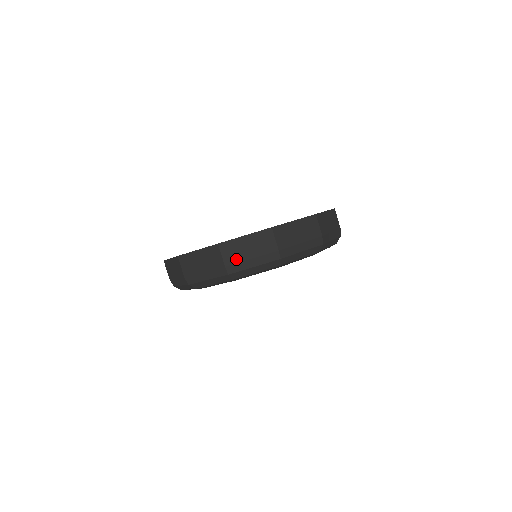
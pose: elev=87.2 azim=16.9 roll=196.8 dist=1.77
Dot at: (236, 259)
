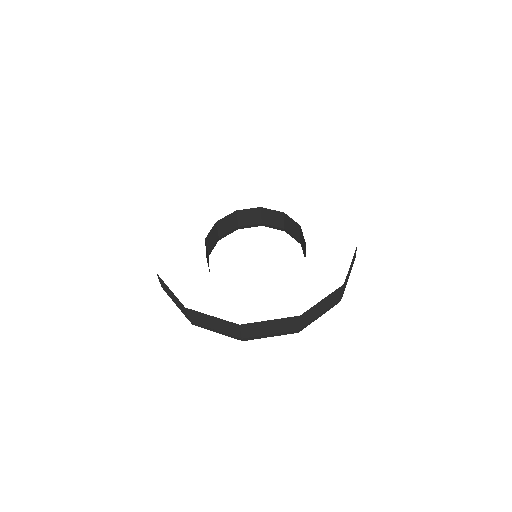
Dot at: (310, 320)
